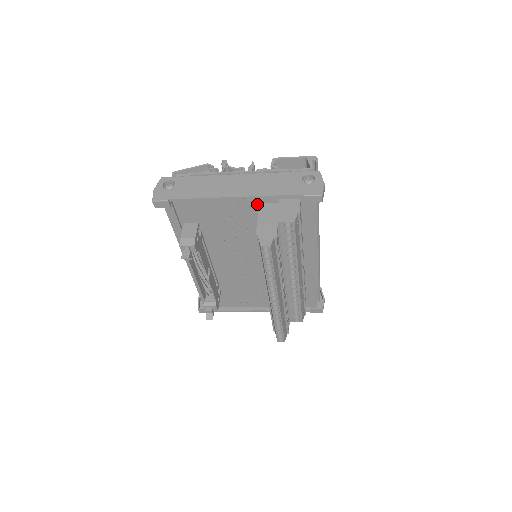
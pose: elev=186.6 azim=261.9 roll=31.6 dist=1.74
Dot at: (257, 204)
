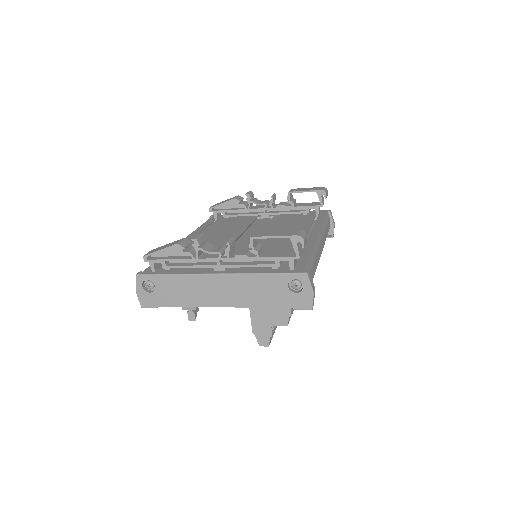
Dot at: occluded
